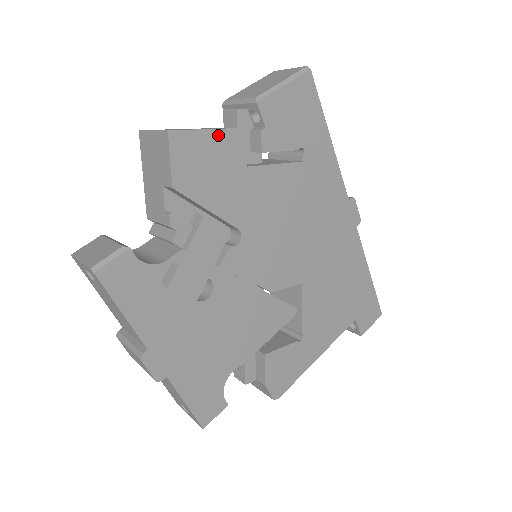
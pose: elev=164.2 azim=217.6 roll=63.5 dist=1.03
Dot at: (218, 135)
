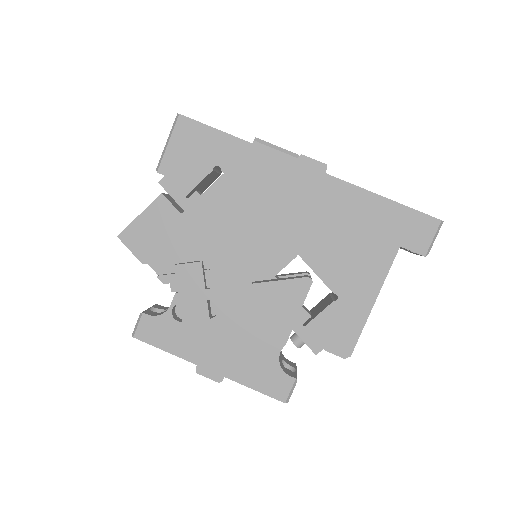
Dot at: (147, 213)
